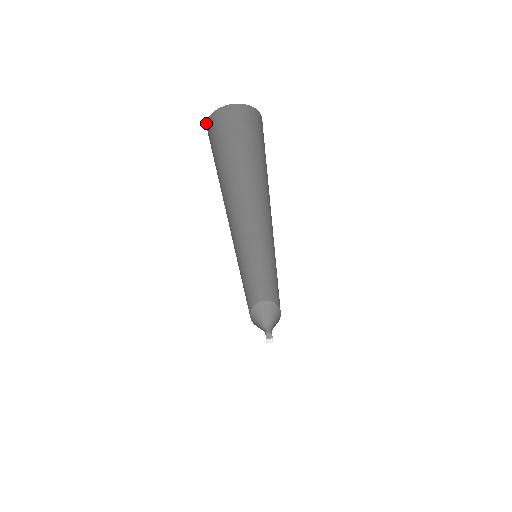
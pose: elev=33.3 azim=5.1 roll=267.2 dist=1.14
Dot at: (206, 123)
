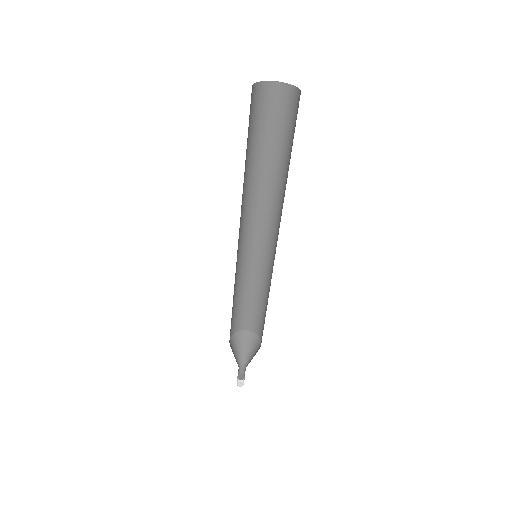
Dot at: occluded
